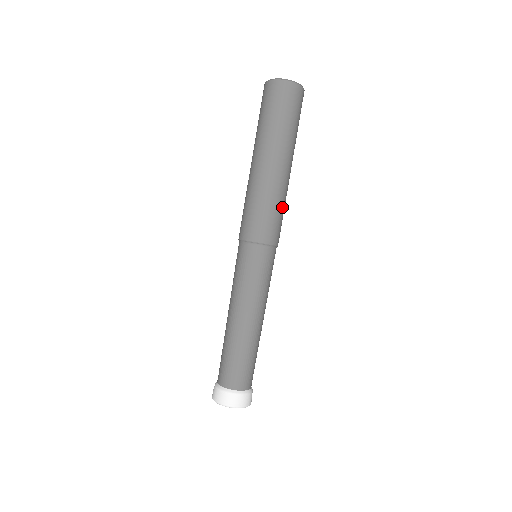
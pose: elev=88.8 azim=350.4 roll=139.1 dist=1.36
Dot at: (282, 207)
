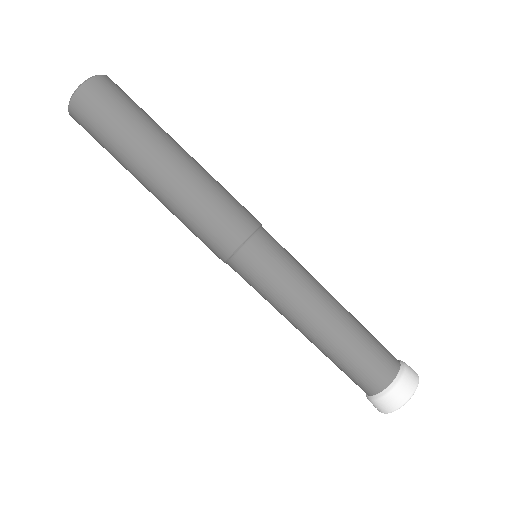
Dot at: (220, 190)
